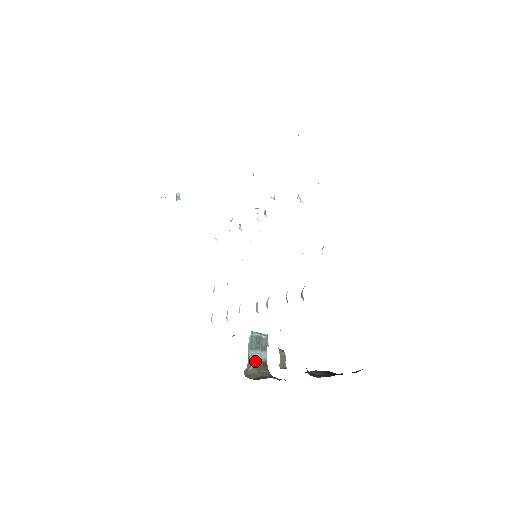
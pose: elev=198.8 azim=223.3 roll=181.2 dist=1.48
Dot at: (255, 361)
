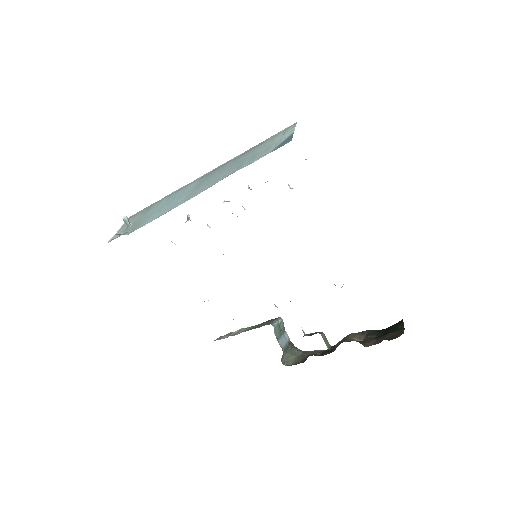
Dot at: (285, 347)
